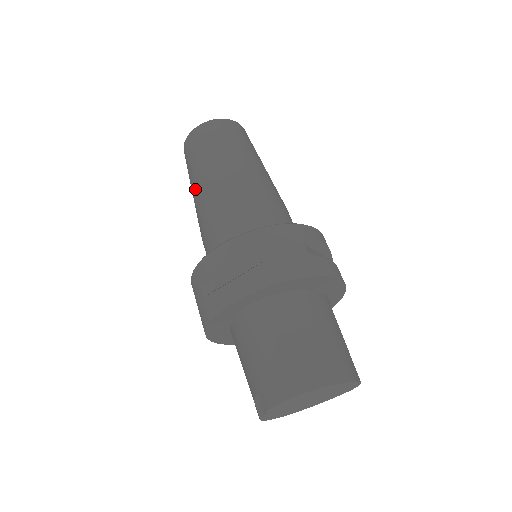
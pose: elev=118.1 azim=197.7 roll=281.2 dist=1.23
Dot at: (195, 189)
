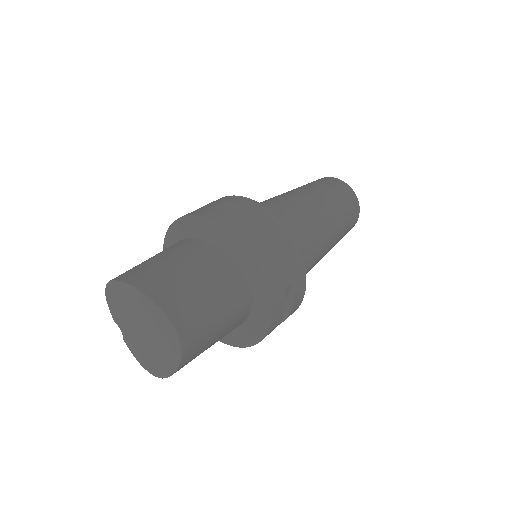
Dot at: occluded
